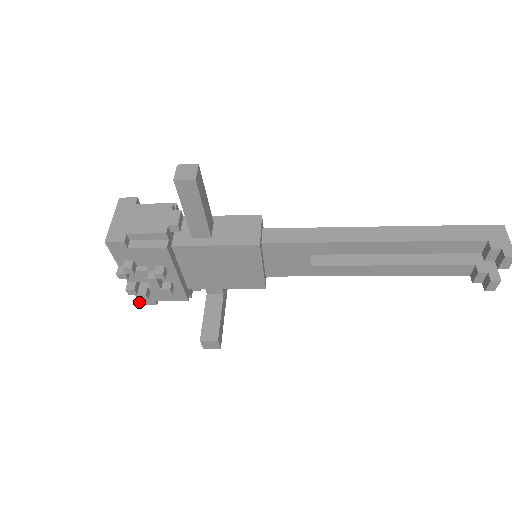
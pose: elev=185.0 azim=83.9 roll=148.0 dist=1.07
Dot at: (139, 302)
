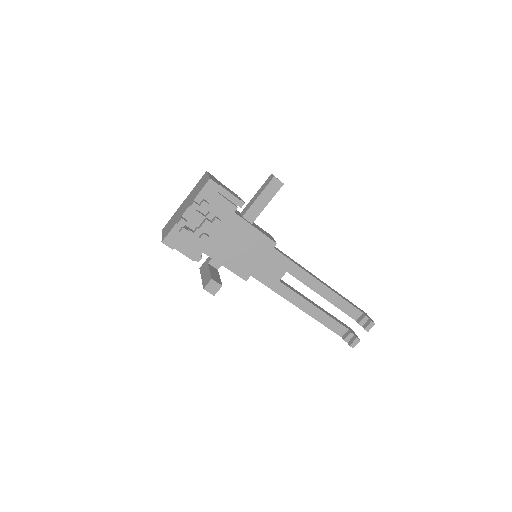
Dot at: (164, 239)
